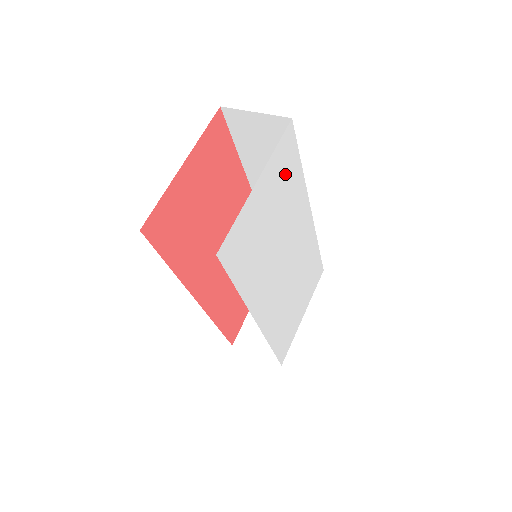
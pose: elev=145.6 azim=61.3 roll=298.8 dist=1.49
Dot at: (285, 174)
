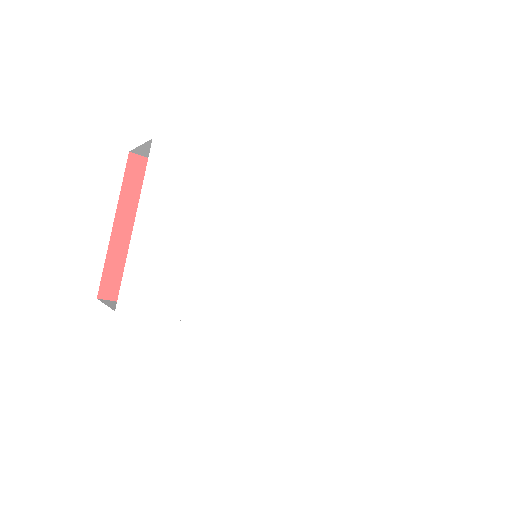
Dot at: (188, 188)
